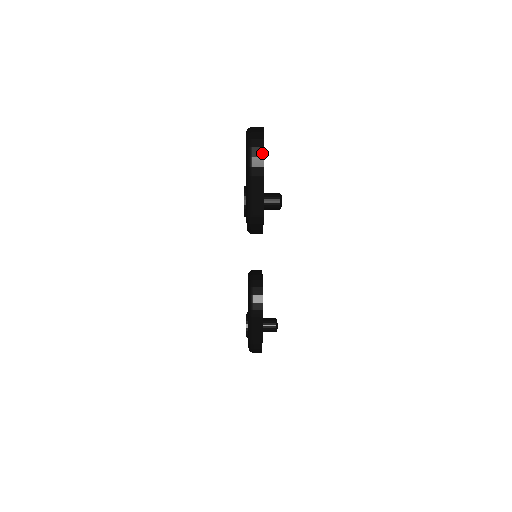
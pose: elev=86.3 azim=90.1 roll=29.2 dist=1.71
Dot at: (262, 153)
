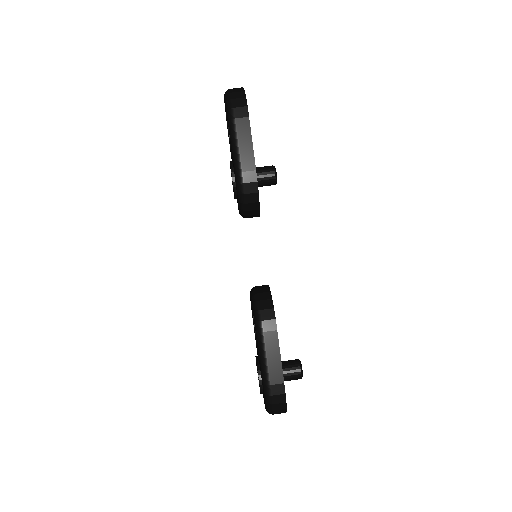
Dot at: (243, 95)
